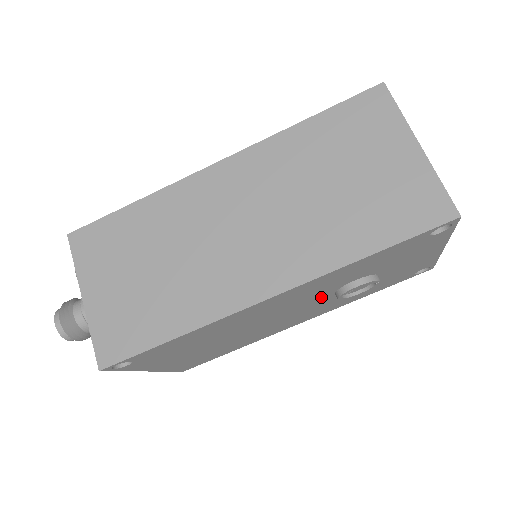
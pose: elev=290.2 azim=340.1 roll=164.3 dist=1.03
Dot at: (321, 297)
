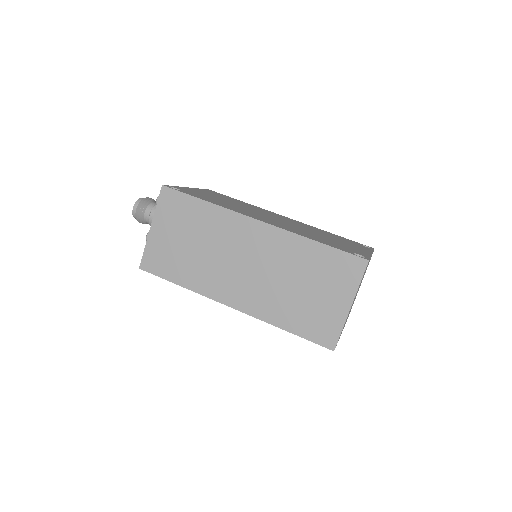
Dot at: occluded
